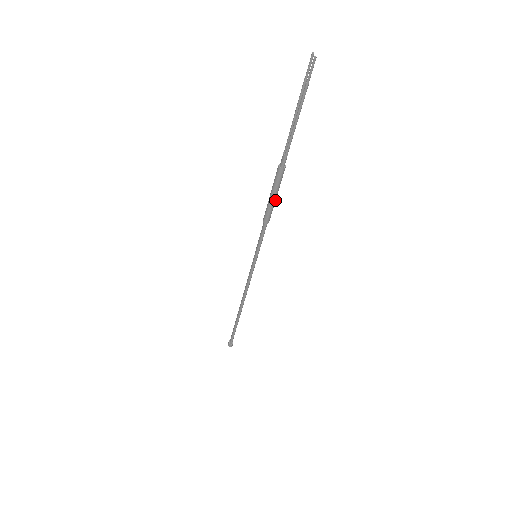
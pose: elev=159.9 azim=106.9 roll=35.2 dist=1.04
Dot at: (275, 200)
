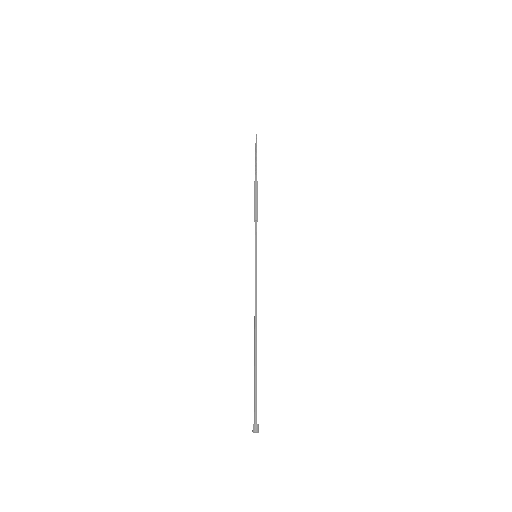
Dot at: (257, 203)
